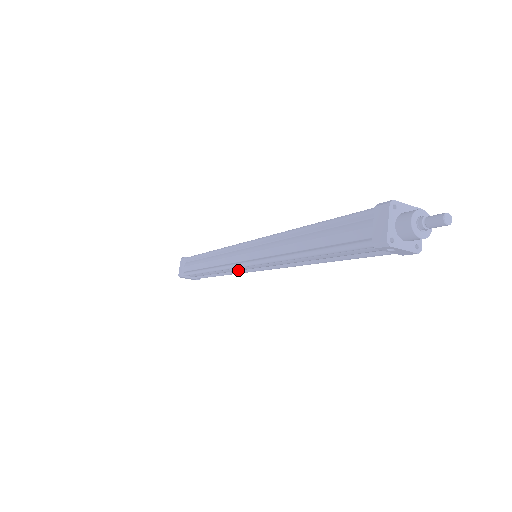
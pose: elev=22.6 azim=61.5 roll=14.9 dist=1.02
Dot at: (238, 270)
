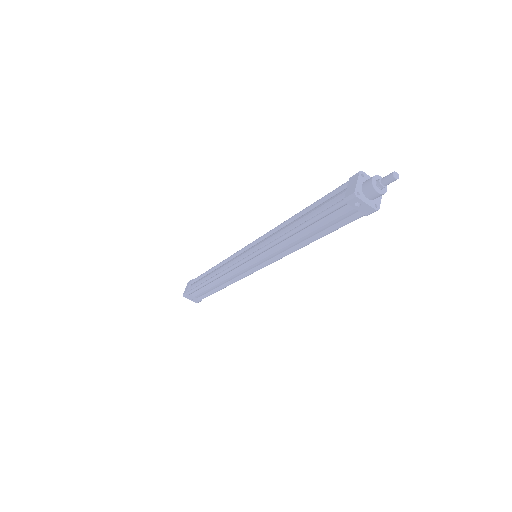
Dot at: (238, 272)
